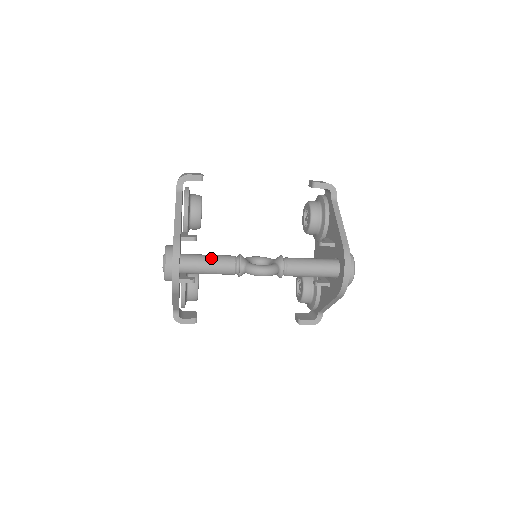
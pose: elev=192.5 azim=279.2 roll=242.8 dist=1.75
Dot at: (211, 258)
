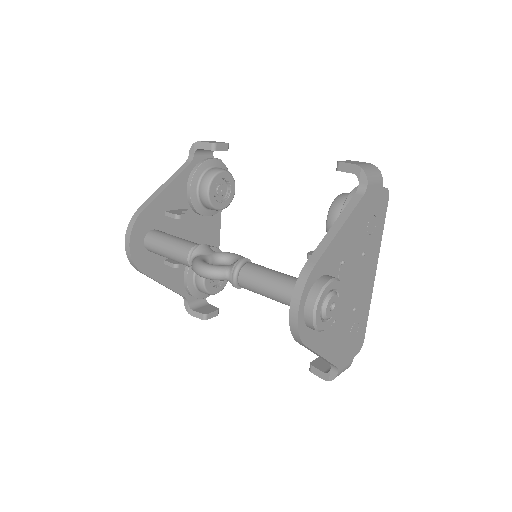
Dot at: (171, 241)
